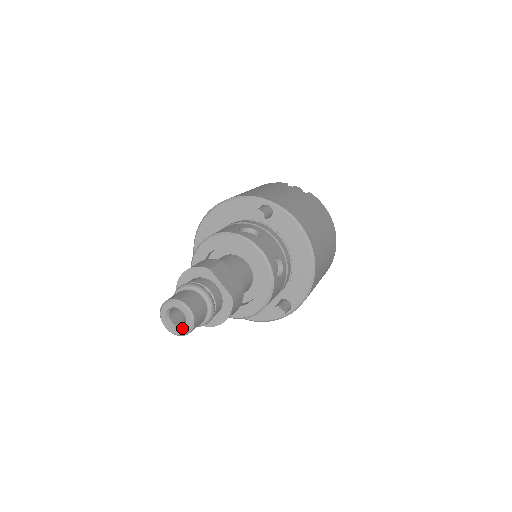
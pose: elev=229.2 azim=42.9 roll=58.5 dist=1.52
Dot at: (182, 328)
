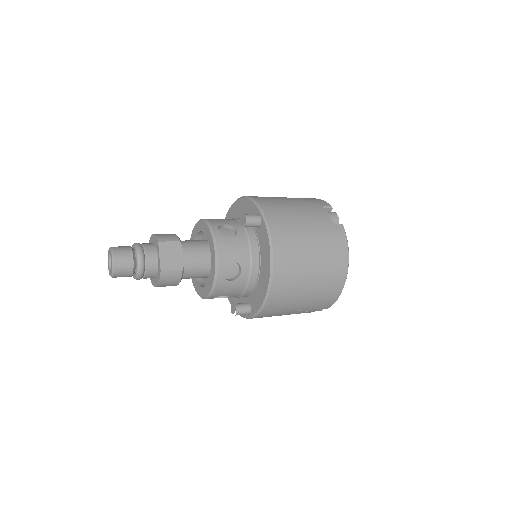
Dot at: (110, 271)
